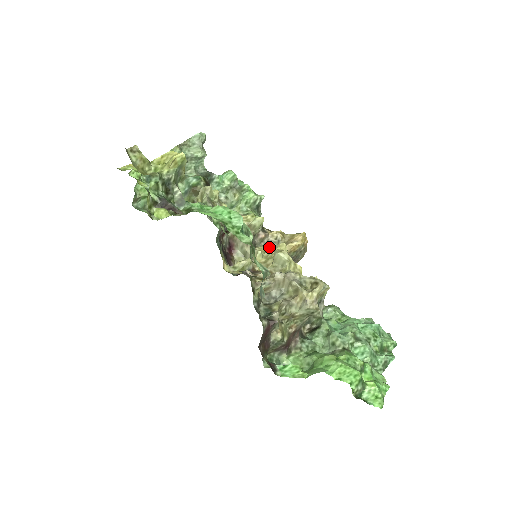
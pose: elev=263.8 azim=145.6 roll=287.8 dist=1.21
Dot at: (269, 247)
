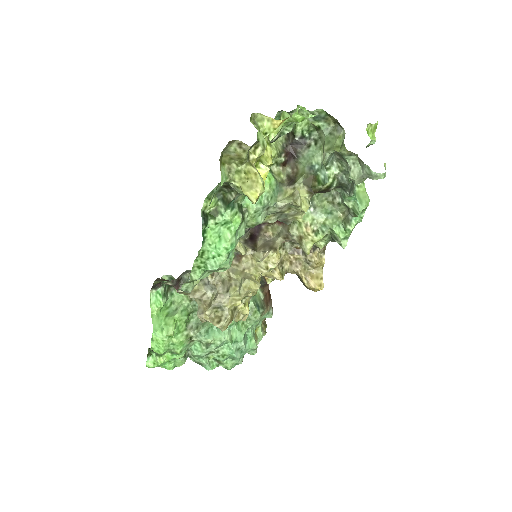
Dot at: (274, 265)
